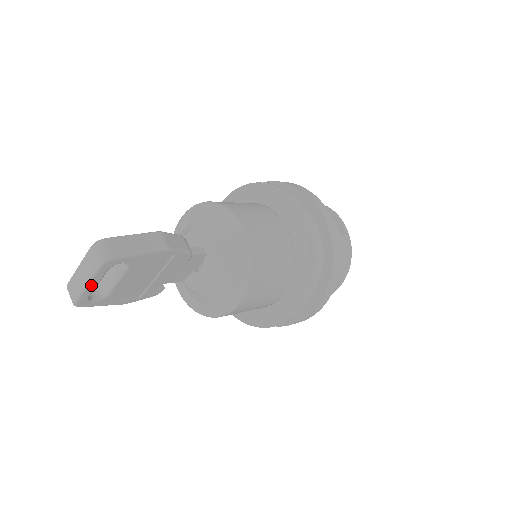
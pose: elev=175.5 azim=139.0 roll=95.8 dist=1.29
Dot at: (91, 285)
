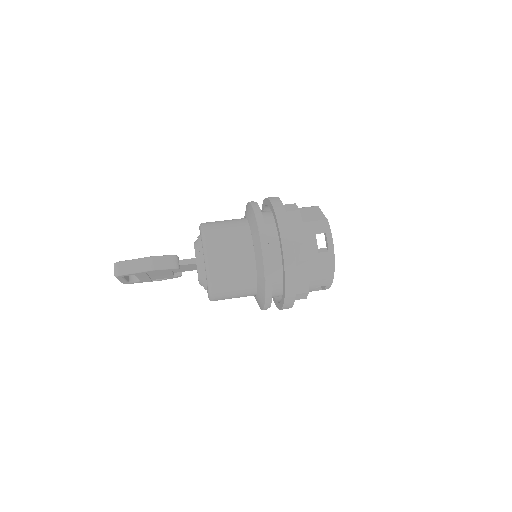
Dot at: (121, 280)
